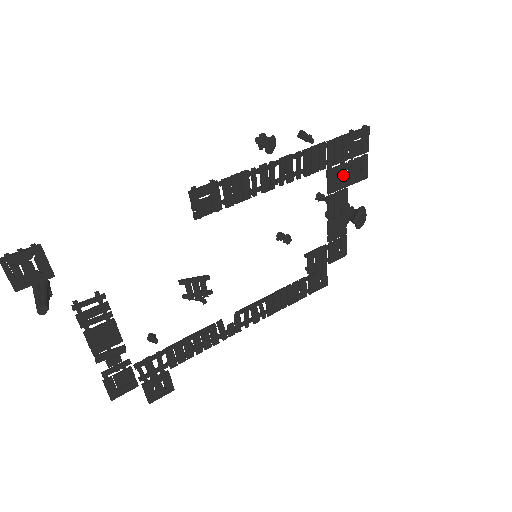
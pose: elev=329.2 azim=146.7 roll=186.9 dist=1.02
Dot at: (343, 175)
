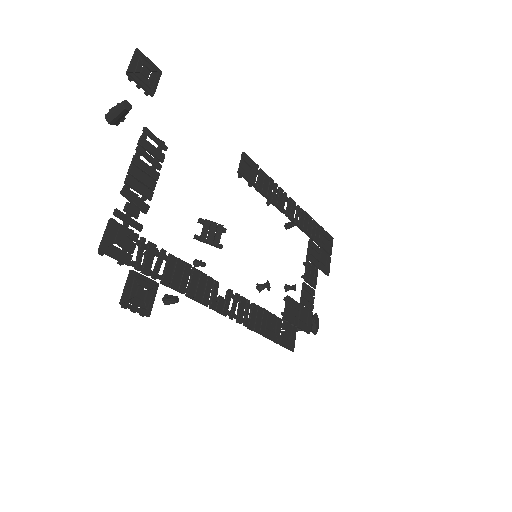
Dot at: (317, 254)
